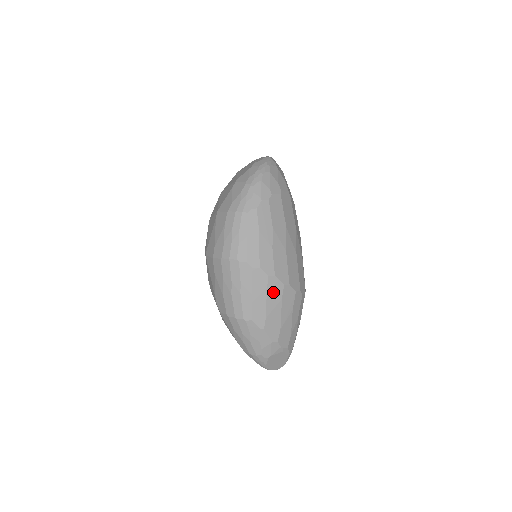
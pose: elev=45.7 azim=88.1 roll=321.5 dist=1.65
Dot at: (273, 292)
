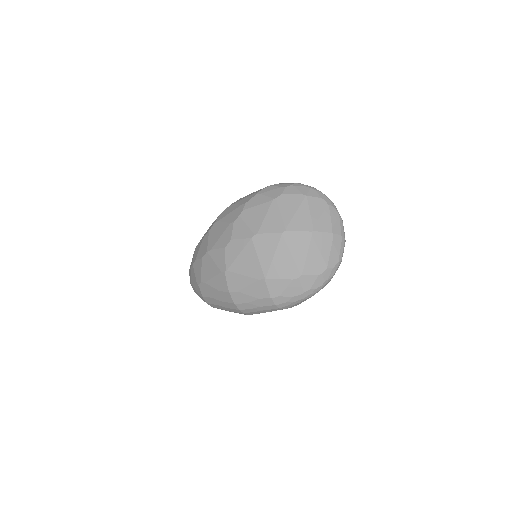
Dot at: occluded
